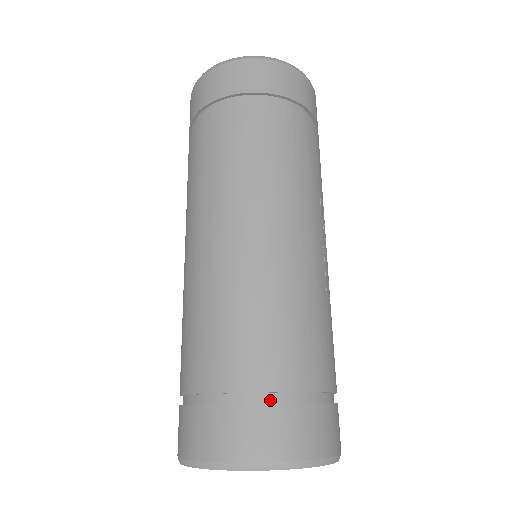
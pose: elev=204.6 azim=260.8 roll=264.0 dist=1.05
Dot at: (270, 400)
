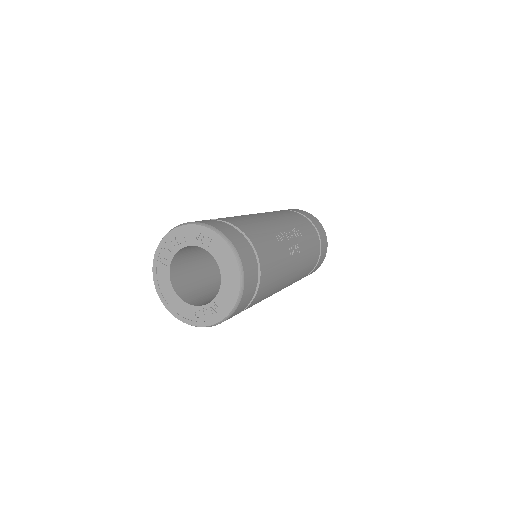
Dot at: occluded
